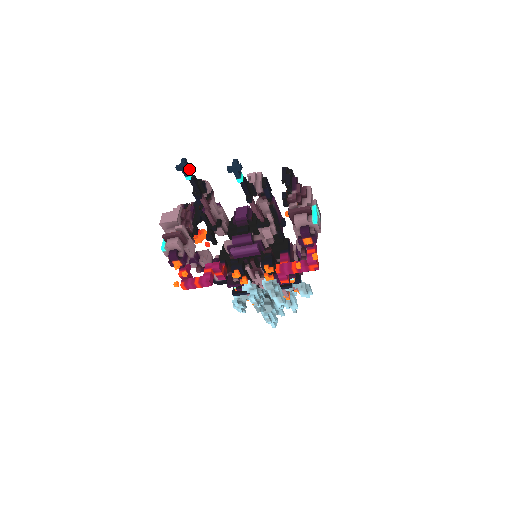
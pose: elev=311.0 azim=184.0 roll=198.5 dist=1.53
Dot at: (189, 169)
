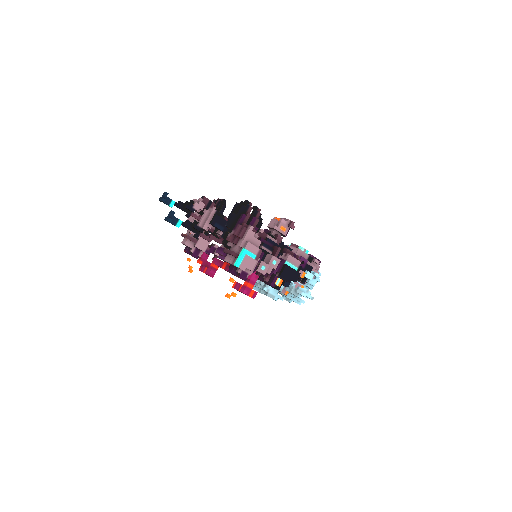
Dot at: (171, 199)
